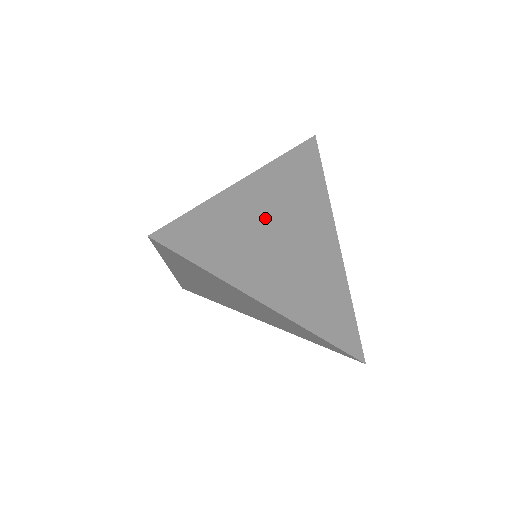
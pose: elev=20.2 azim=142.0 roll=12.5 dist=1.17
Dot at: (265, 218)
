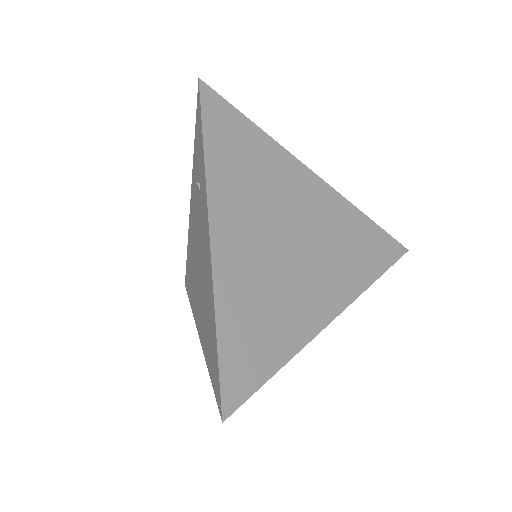
Dot at: (259, 254)
